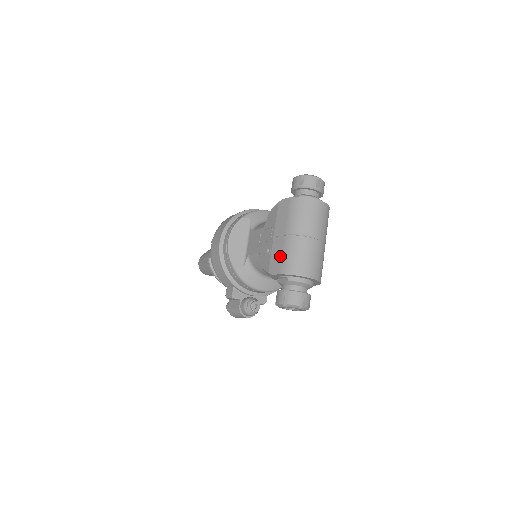
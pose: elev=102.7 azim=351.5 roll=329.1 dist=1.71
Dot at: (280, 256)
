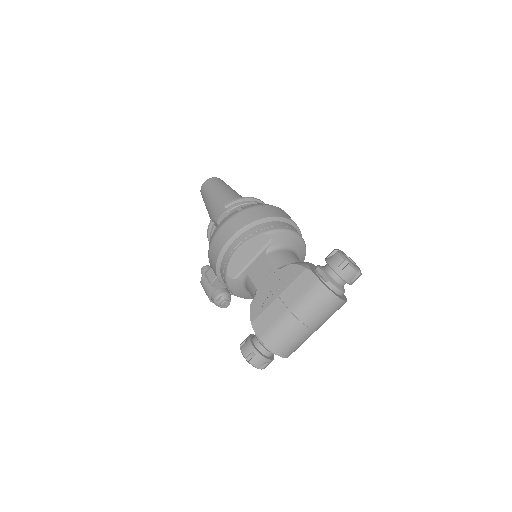
Dot at: (271, 323)
